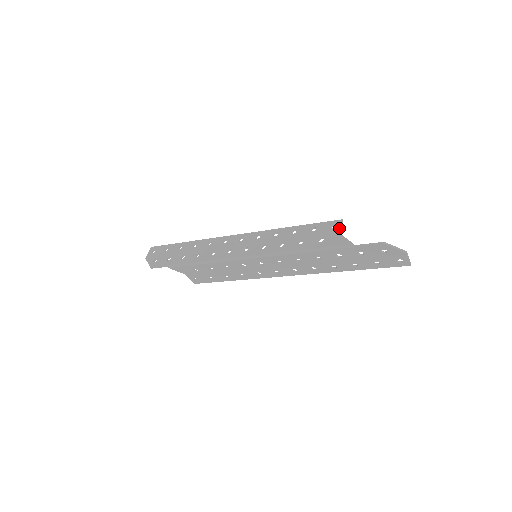
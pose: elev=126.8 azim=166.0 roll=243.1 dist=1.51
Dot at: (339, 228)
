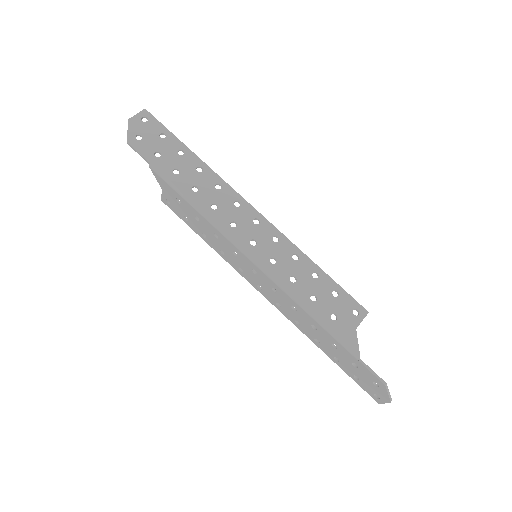
Dot at: (359, 321)
